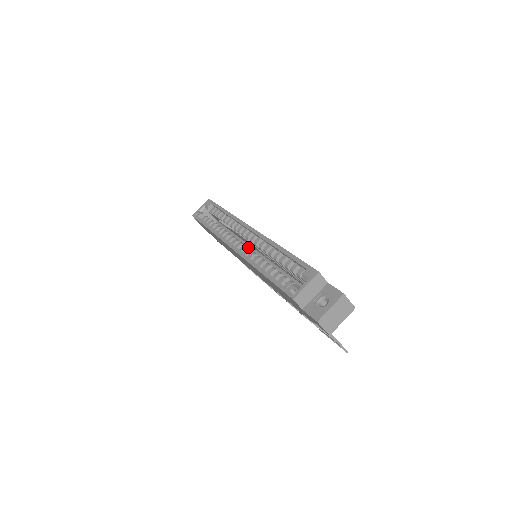
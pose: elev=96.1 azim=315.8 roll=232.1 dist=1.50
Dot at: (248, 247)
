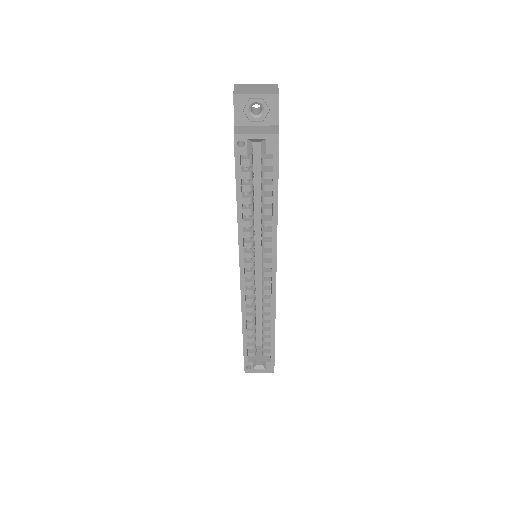
Dot at: (258, 239)
